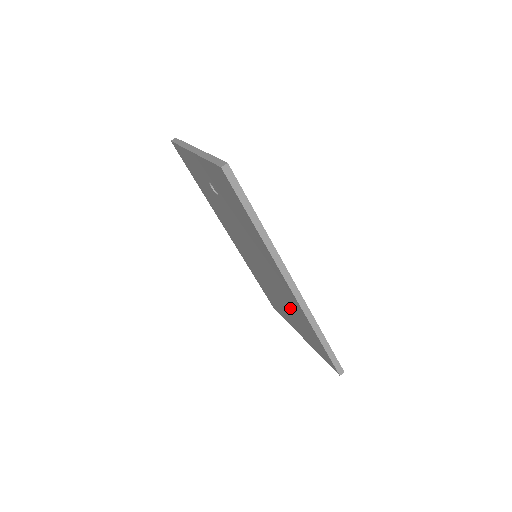
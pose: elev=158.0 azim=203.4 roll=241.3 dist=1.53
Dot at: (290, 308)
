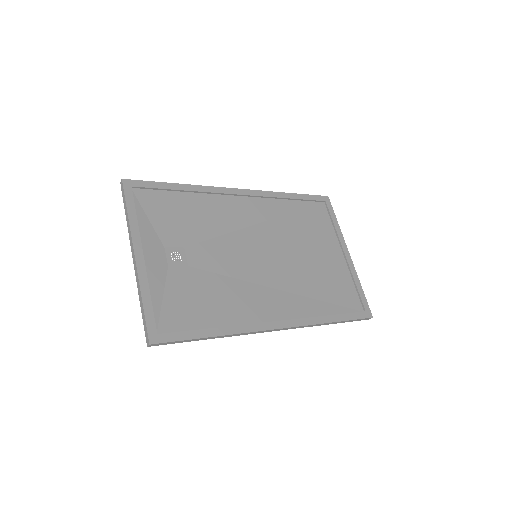
Dot at: (307, 281)
